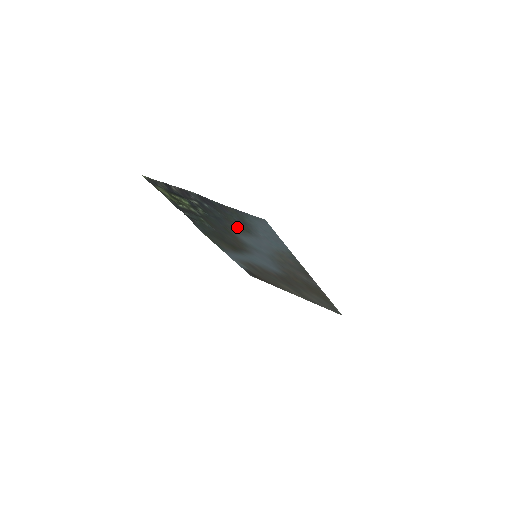
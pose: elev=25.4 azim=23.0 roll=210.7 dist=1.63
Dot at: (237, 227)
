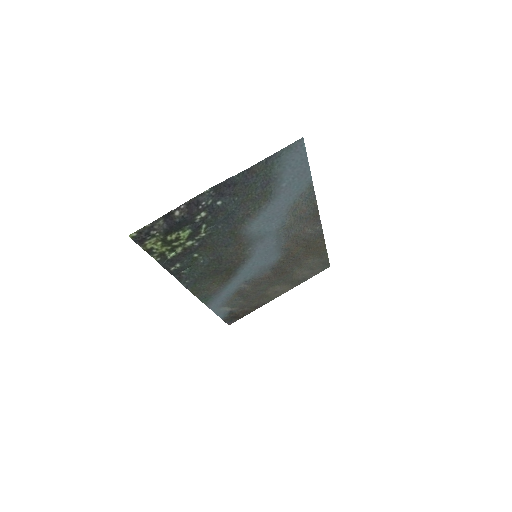
Dot at: (253, 206)
